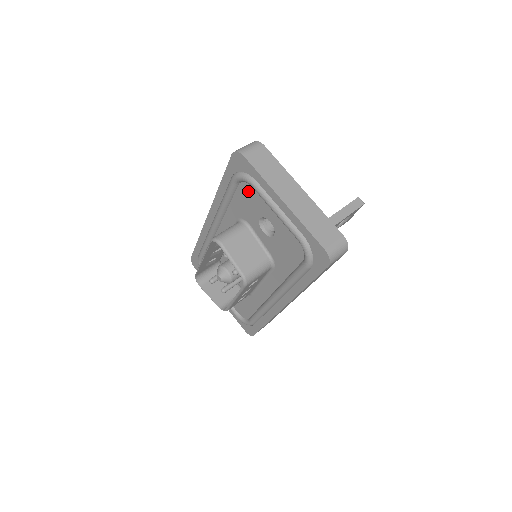
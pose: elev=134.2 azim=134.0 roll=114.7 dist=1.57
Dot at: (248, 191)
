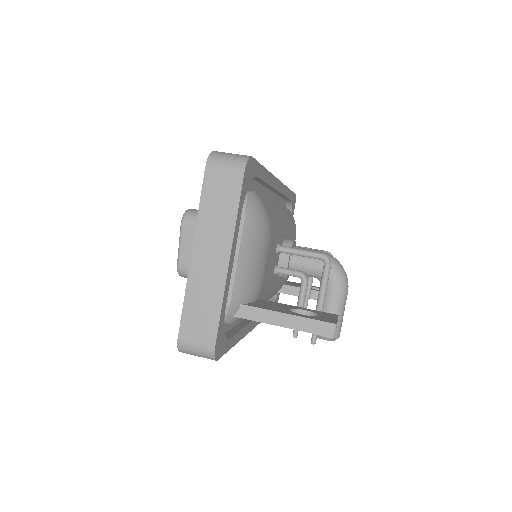
Dot at: occluded
